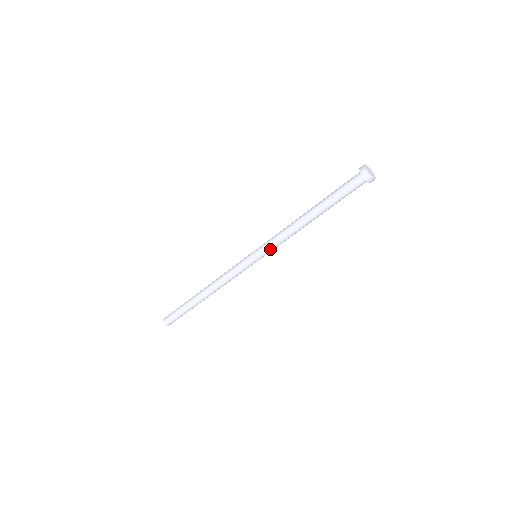
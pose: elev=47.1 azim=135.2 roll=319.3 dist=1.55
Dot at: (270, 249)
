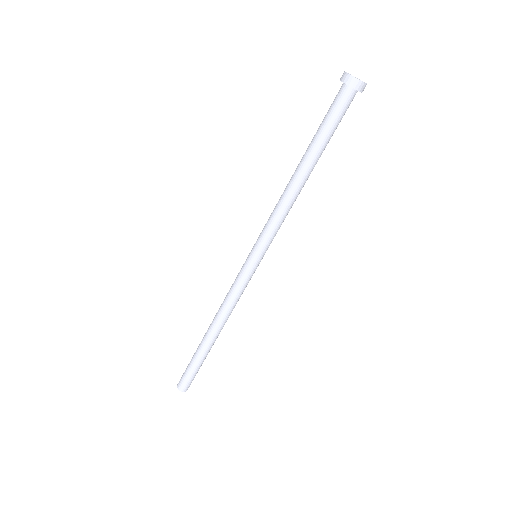
Dot at: (263, 234)
